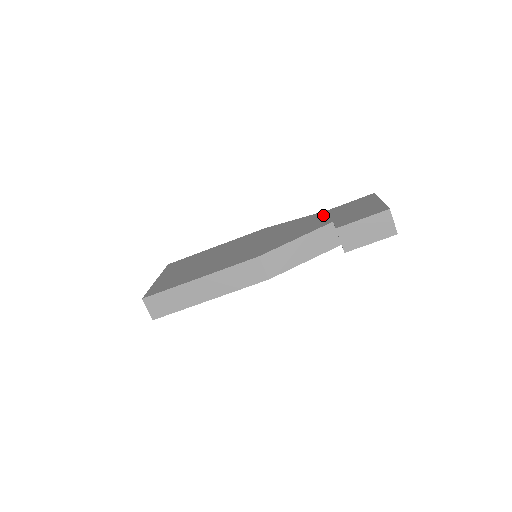
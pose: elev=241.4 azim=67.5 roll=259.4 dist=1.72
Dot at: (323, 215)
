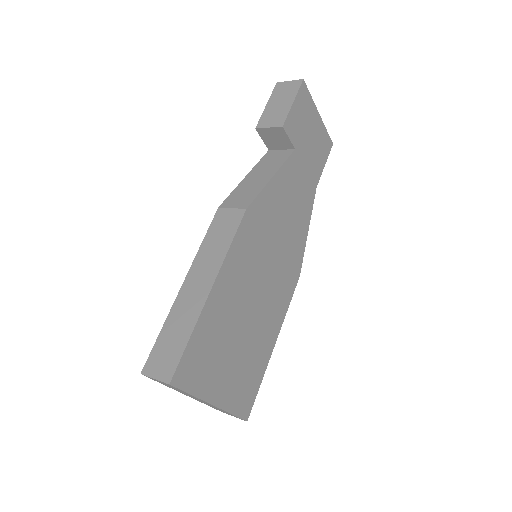
Dot at: occluded
